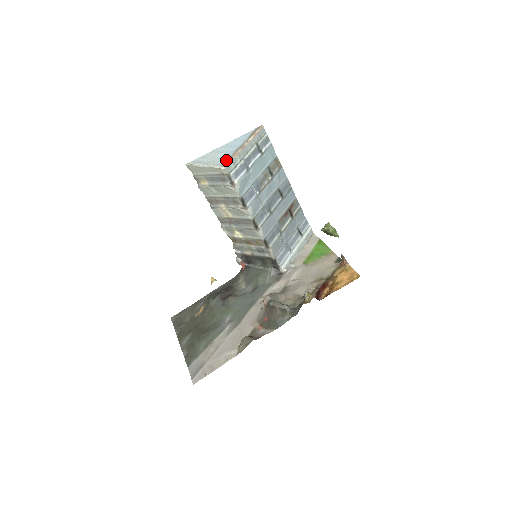
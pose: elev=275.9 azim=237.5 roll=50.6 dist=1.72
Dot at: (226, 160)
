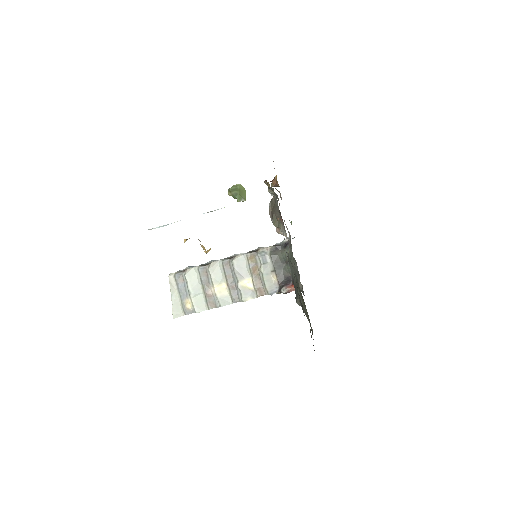
Dot at: occluded
